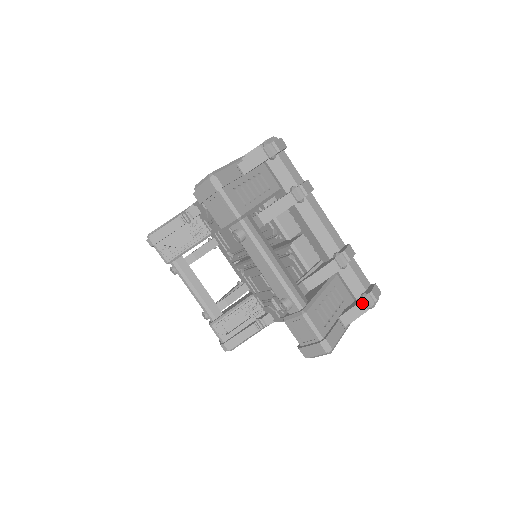
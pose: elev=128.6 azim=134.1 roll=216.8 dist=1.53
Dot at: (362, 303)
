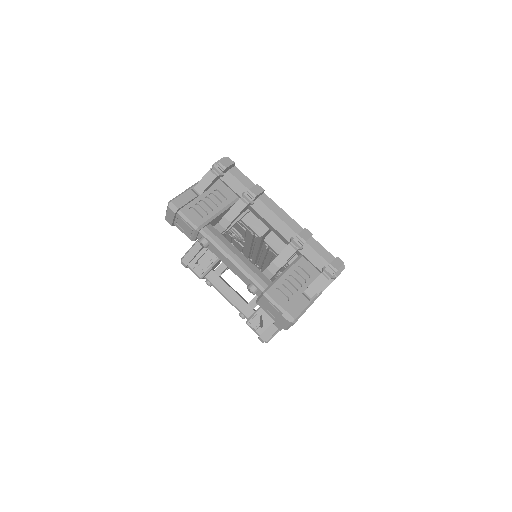
Dot at: (322, 275)
